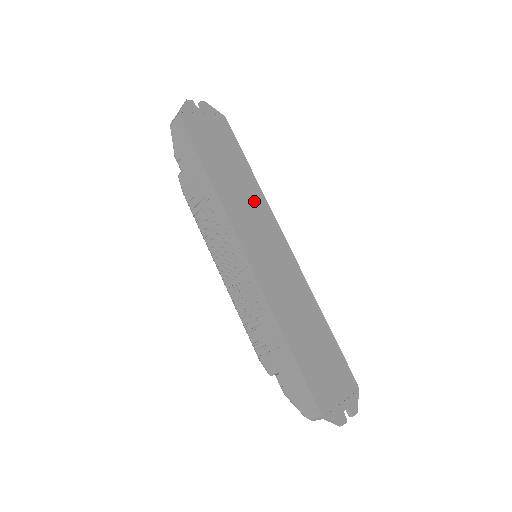
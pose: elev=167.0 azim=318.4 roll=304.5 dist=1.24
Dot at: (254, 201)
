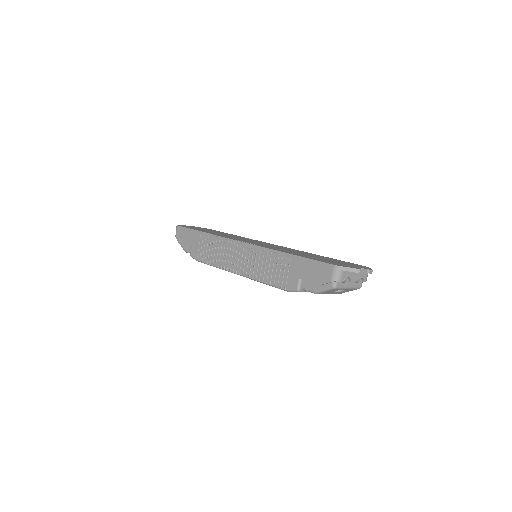
Dot at: occluded
